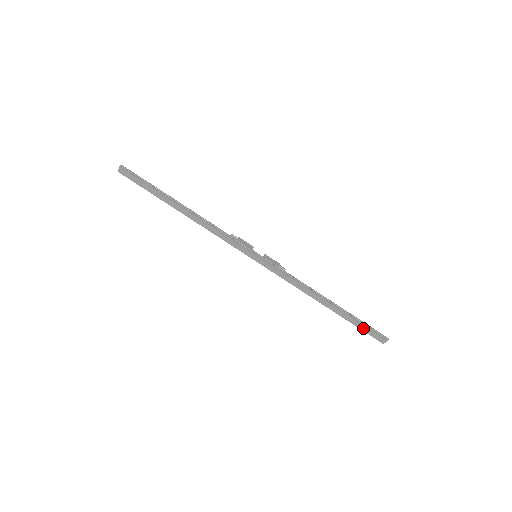
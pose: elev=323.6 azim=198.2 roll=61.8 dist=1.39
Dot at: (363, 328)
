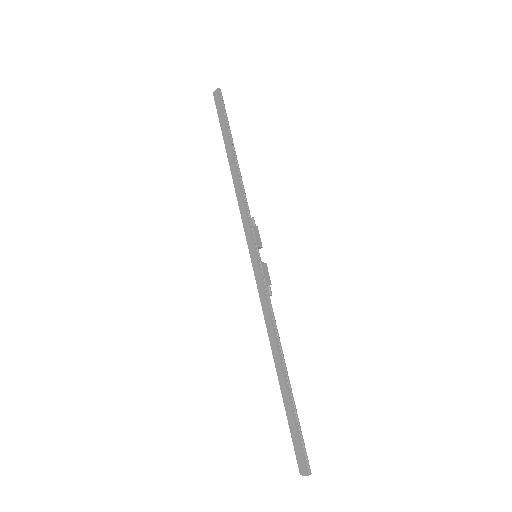
Dot at: (294, 431)
